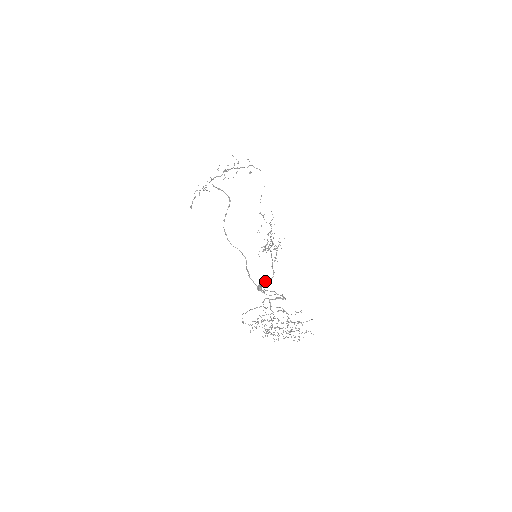
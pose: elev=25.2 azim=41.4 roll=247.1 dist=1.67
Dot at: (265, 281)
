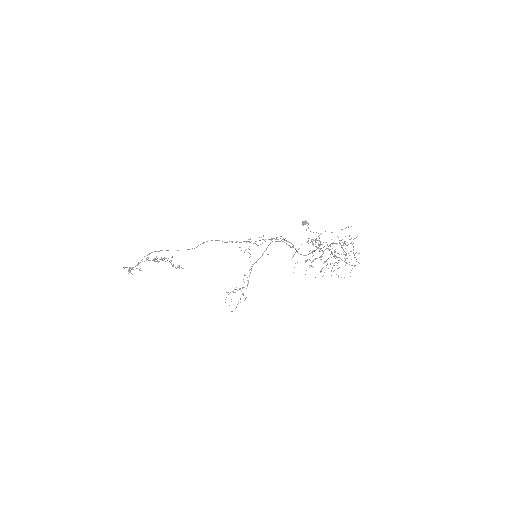
Dot at: (290, 247)
